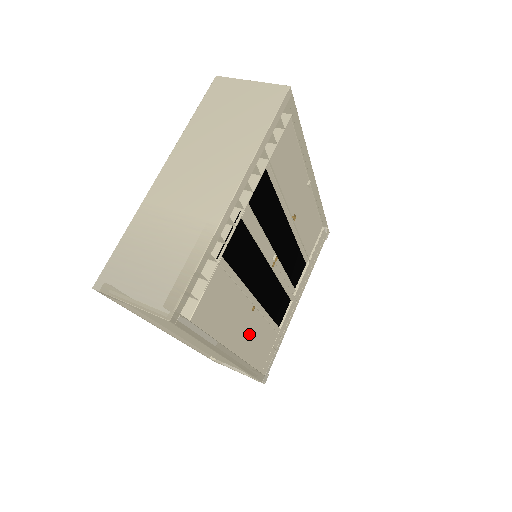
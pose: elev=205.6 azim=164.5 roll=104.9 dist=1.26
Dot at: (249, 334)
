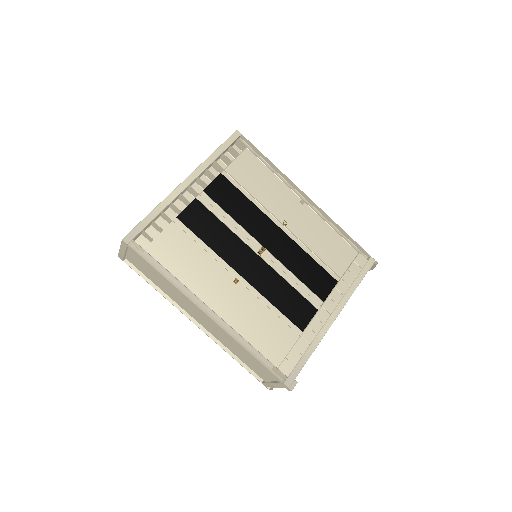
Dot at: (236, 305)
